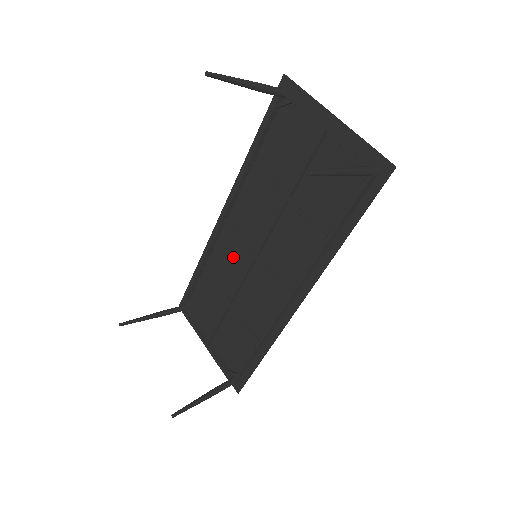
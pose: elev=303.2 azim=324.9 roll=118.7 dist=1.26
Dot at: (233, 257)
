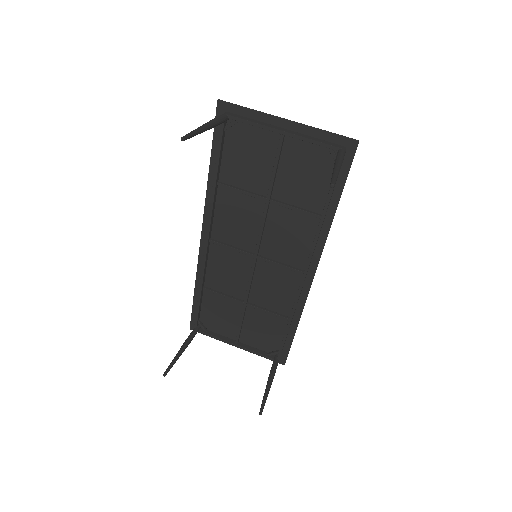
Dot at: (231, 266)
